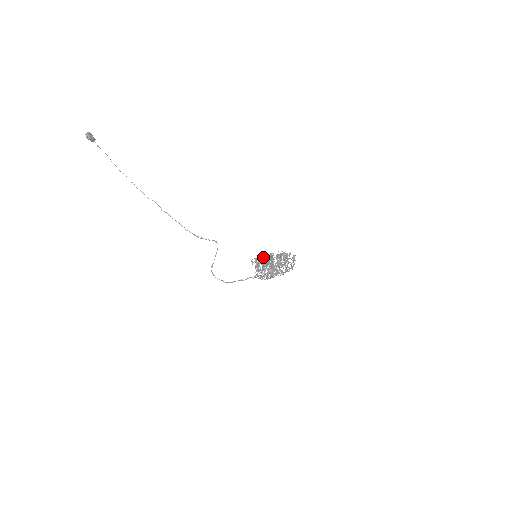
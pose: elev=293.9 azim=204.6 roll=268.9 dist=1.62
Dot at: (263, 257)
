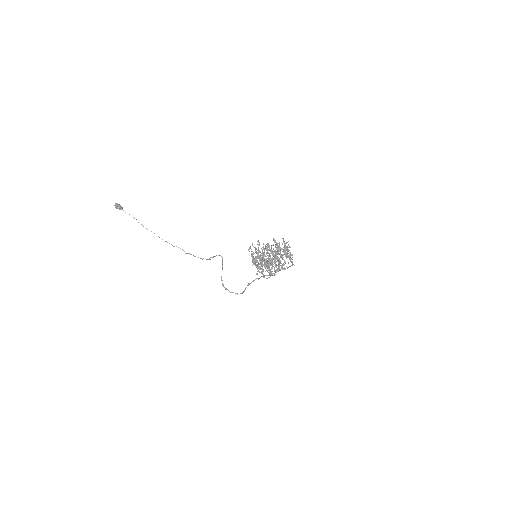
Dot at: occluded
